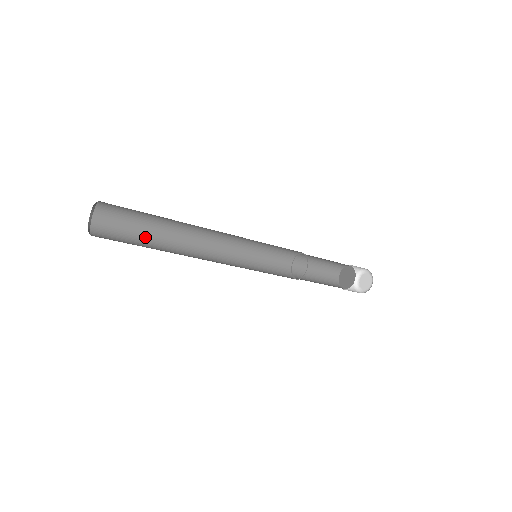
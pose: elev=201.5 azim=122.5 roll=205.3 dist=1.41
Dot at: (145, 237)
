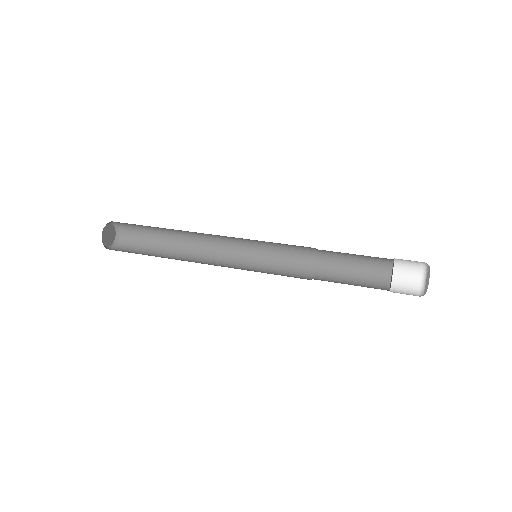
Dot at: (158, 247)
